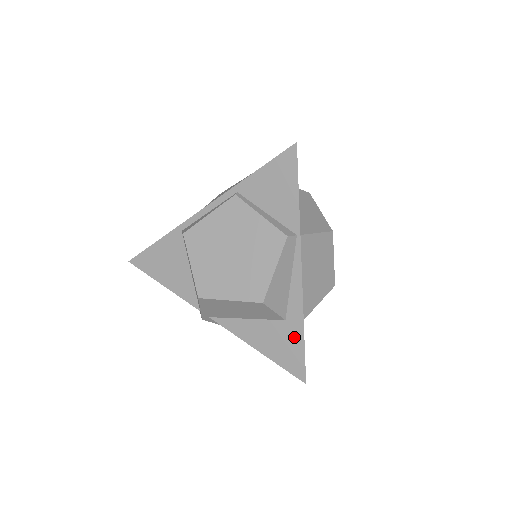
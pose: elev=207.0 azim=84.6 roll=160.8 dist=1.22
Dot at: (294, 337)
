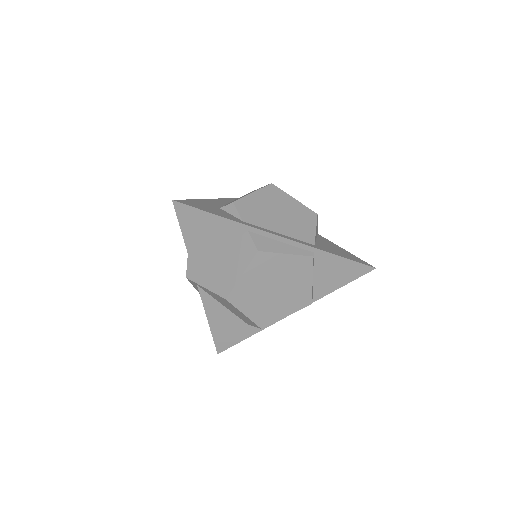
Dot at: (242, 334)
